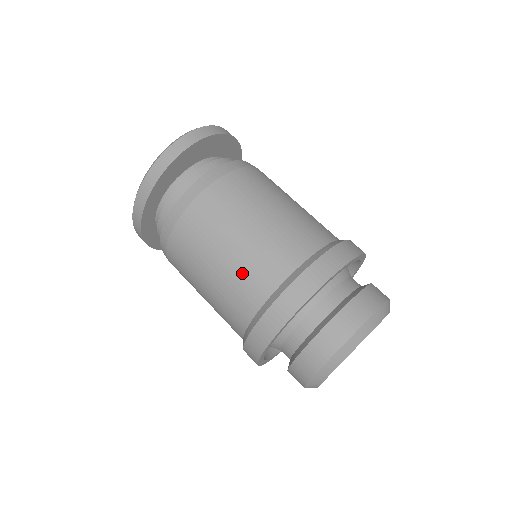
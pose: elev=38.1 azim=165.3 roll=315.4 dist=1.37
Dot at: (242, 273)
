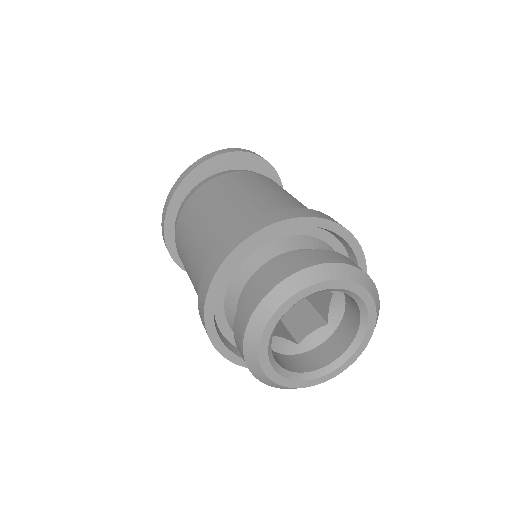
Dot at: (240, 207)
